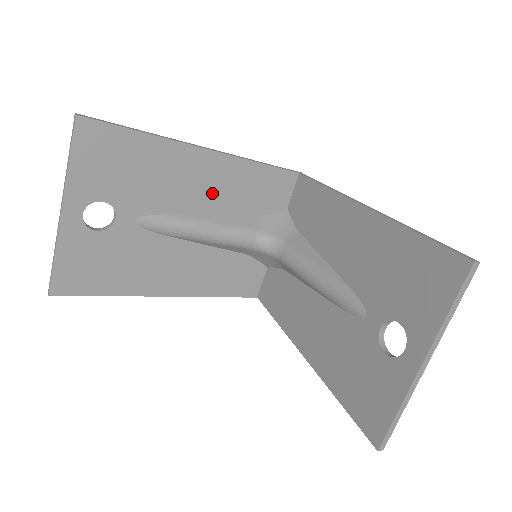
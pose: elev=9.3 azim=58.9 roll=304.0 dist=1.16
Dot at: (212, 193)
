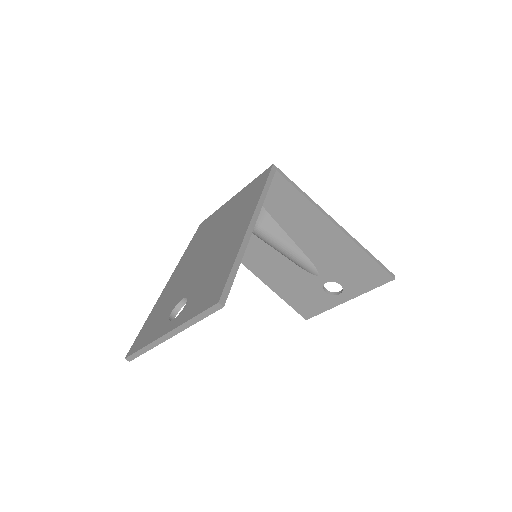
Dot at: occluded
